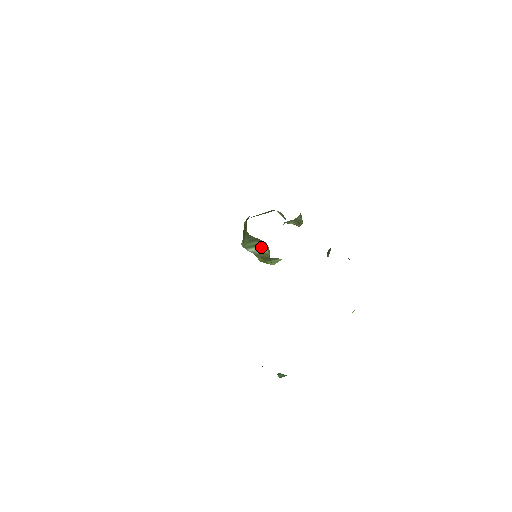
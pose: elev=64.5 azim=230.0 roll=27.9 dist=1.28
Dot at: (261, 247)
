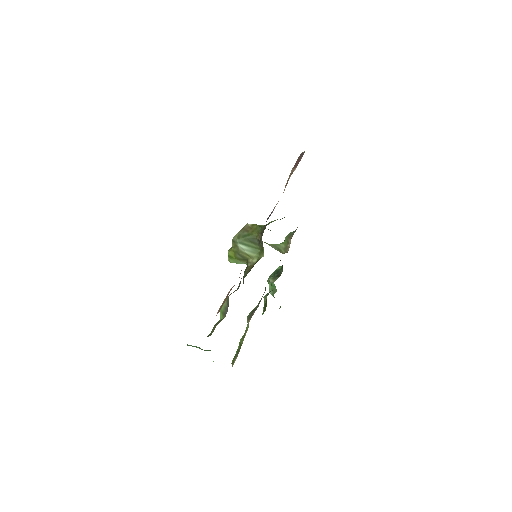
Dot at: (252, 250)
